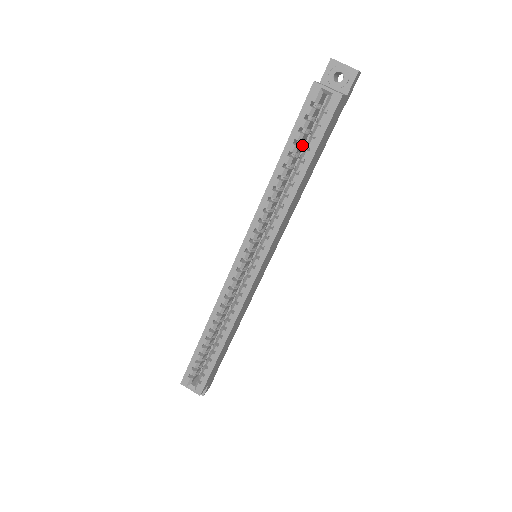
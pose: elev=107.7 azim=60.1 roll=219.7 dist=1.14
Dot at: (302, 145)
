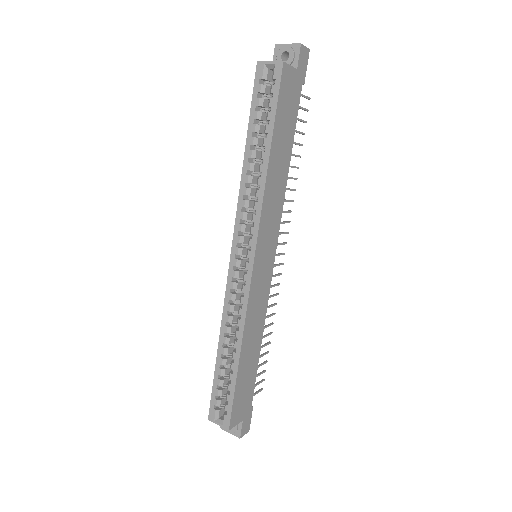
Dot at: occluded
